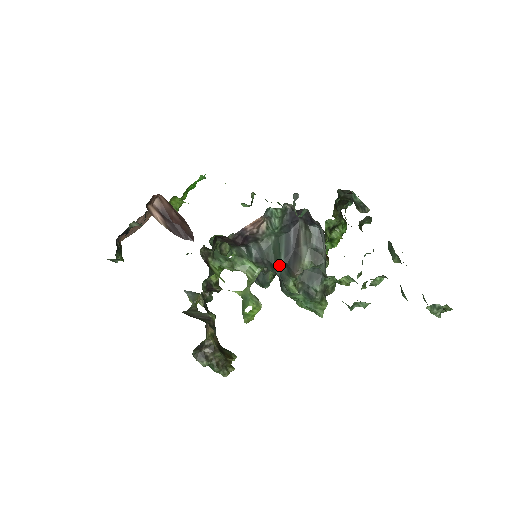
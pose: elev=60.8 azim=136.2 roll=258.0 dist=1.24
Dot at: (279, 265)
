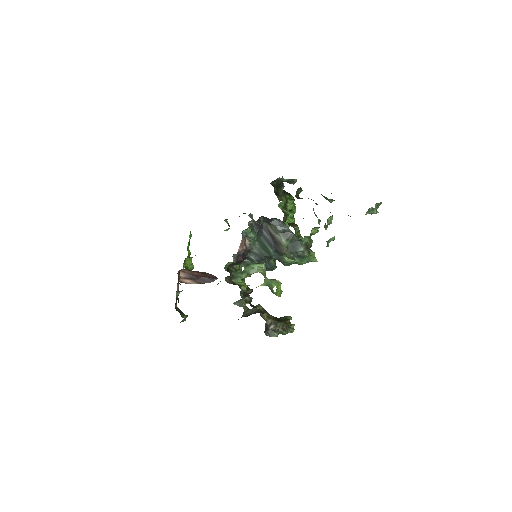
Dot at: (272, 254)
